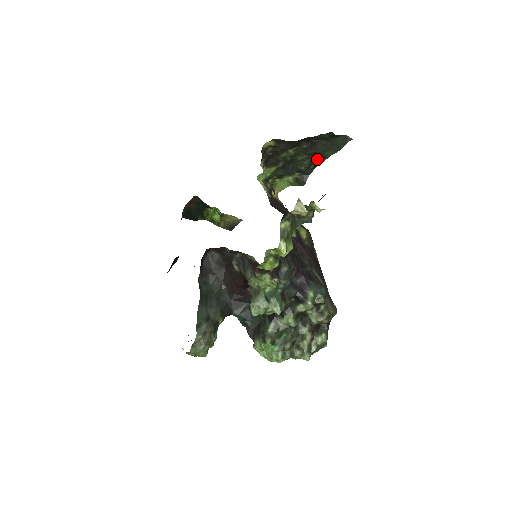
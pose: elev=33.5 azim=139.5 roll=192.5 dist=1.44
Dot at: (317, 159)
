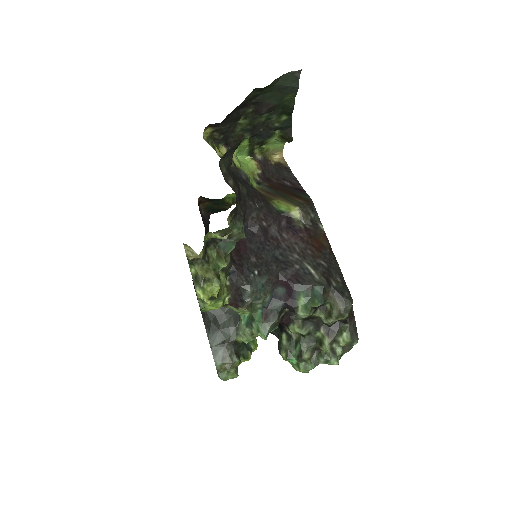
Dot at: (227, 153)
